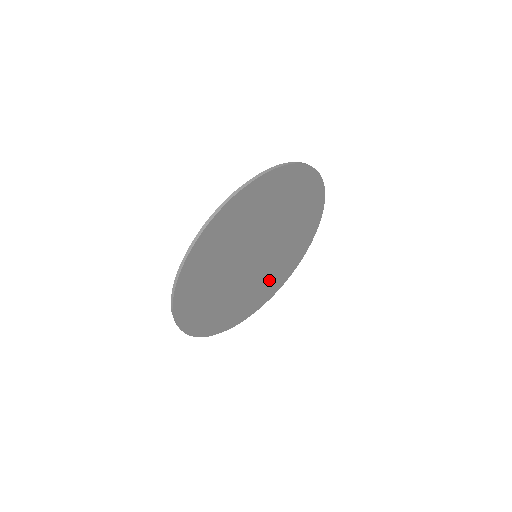
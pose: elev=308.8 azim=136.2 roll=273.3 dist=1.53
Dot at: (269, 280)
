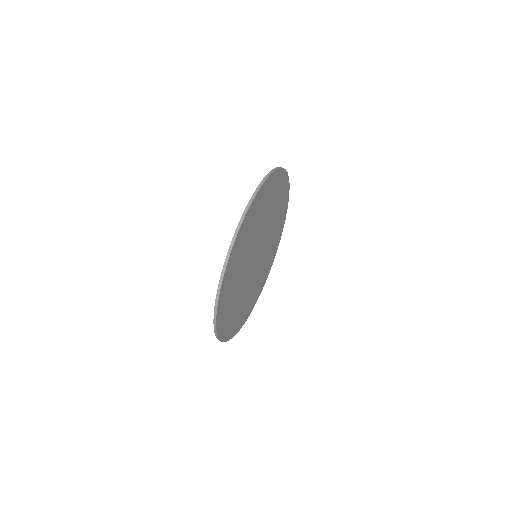
Dot at: (273, 242)
